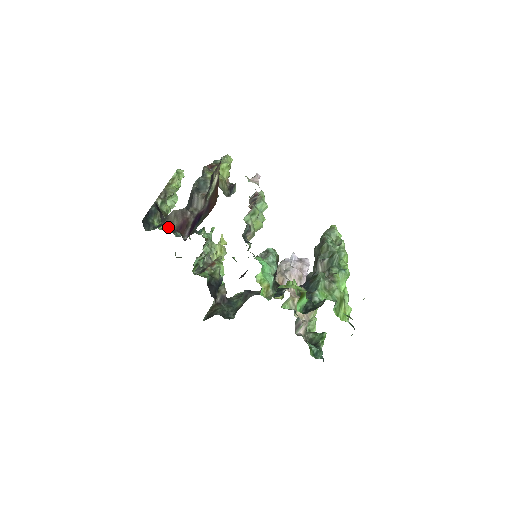
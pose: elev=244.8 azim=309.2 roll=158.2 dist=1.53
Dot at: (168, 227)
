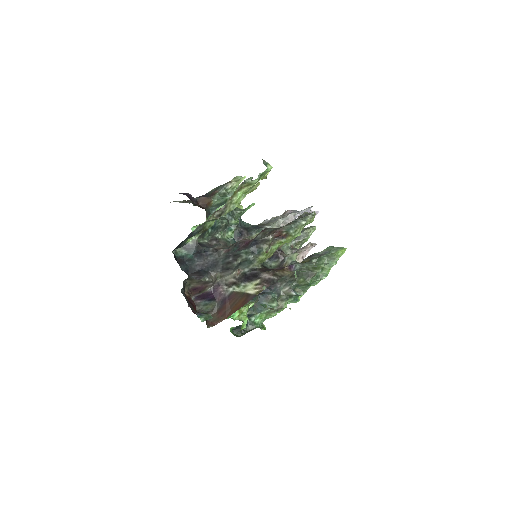
Dot at: occluded
